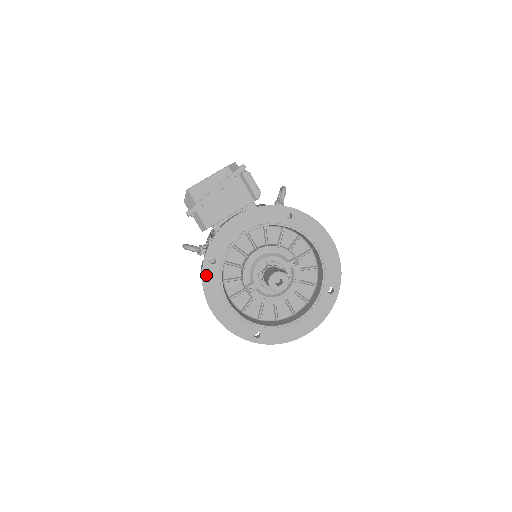
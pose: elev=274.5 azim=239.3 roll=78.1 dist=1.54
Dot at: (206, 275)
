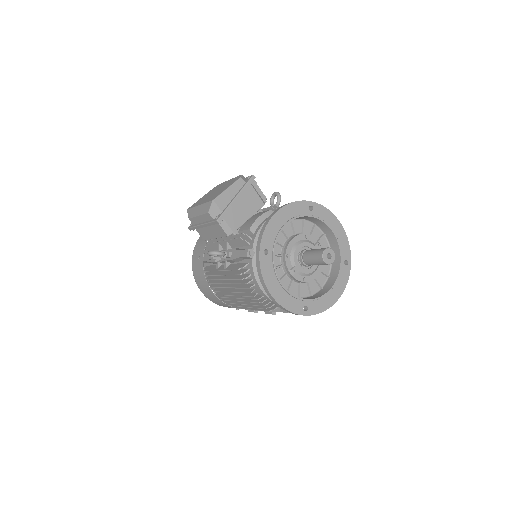
Dot at: (263, 265)
